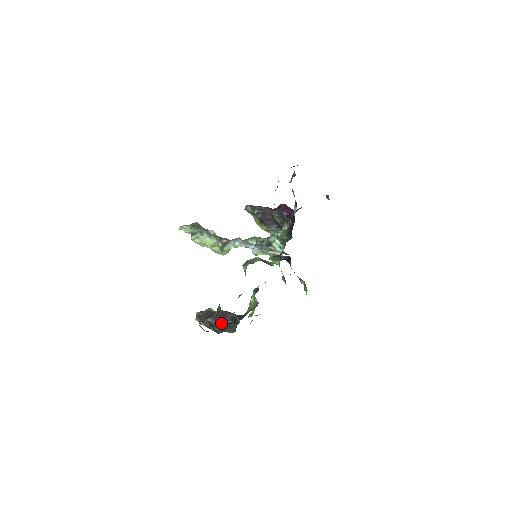
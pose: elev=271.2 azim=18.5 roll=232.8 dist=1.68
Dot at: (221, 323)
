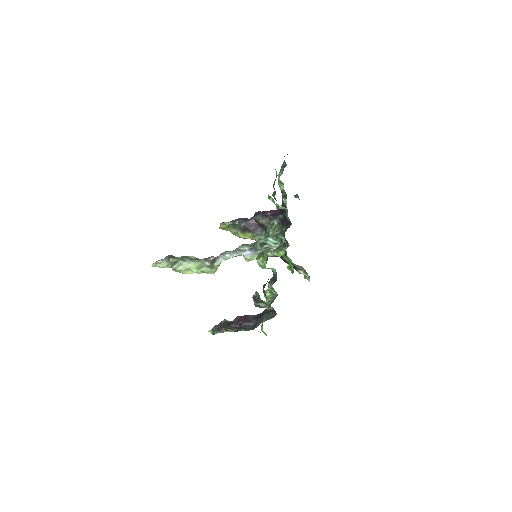
Dot at: (247, 323)
